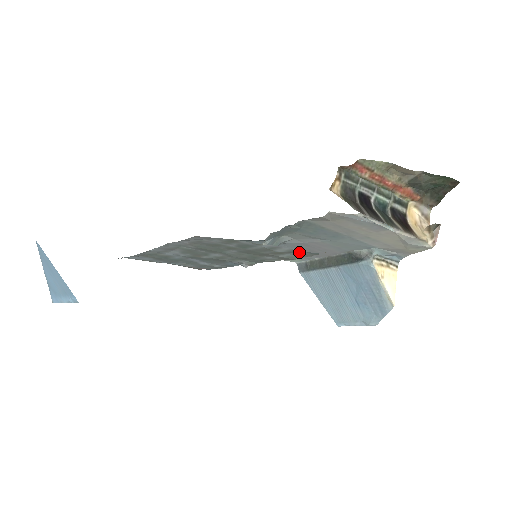
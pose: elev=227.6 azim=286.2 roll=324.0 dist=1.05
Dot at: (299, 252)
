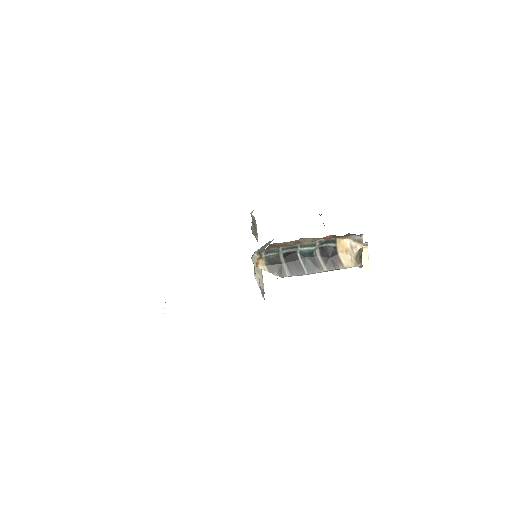
Dot at: occluded
